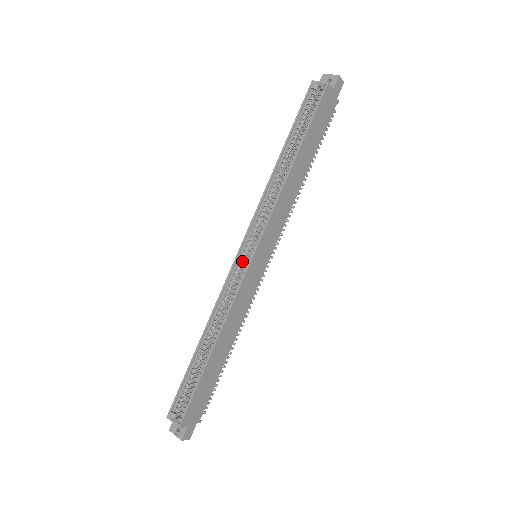
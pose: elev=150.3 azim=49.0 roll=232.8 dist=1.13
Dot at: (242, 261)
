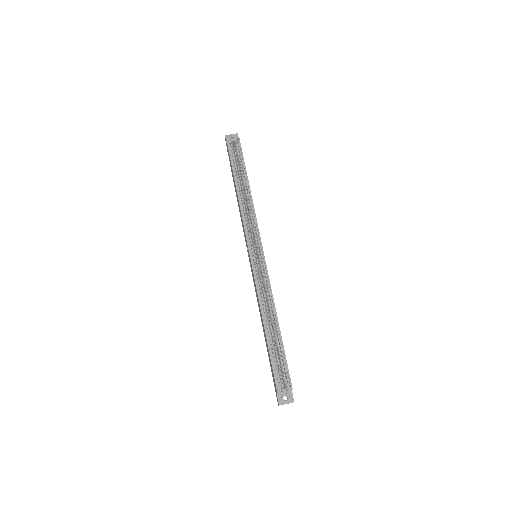
Dot at: (253, 261)
